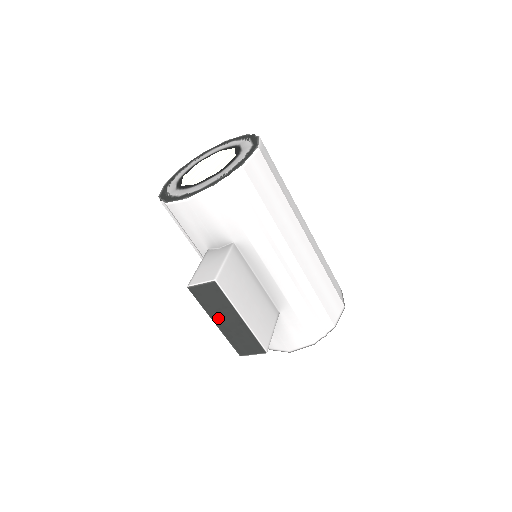
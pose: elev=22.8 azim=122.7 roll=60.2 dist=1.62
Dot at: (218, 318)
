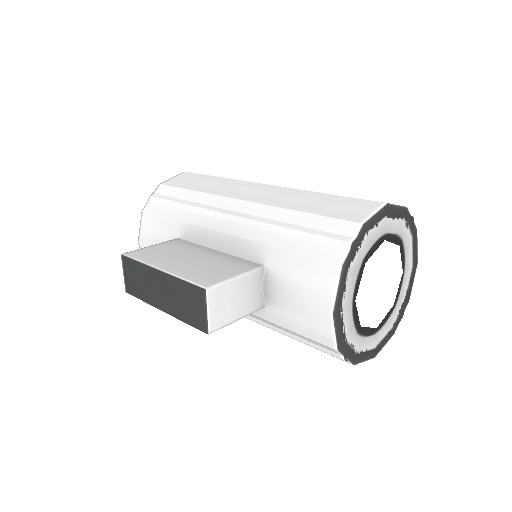
Dot at: (157, 299)
